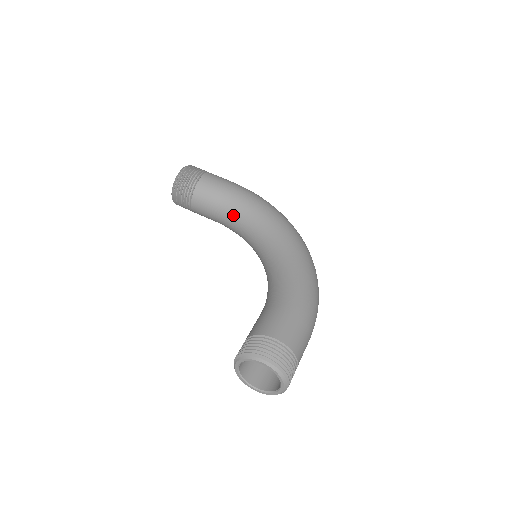
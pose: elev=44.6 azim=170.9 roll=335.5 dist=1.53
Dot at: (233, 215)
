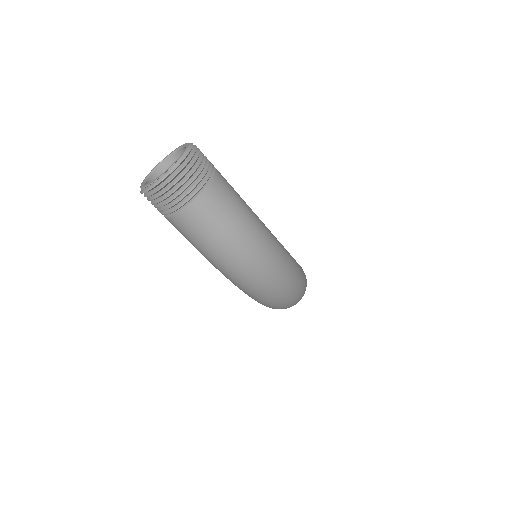
Dot at: occluded
